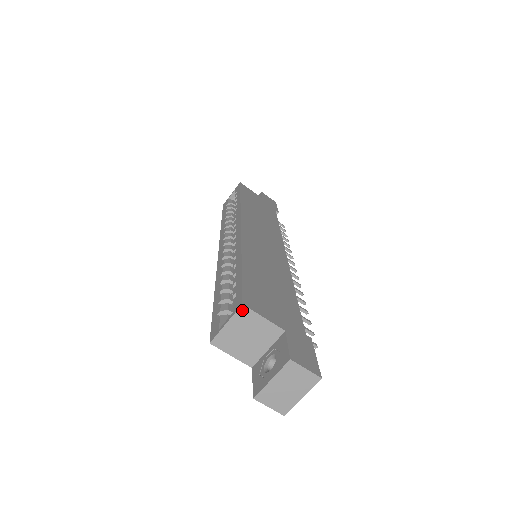
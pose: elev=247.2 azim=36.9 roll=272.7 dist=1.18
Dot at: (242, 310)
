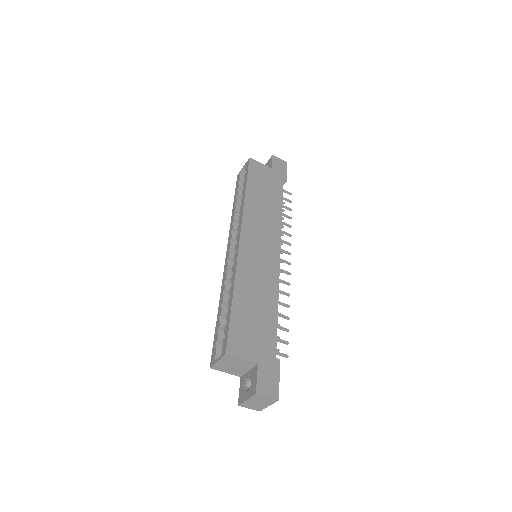
Dot at: (226, 356)
